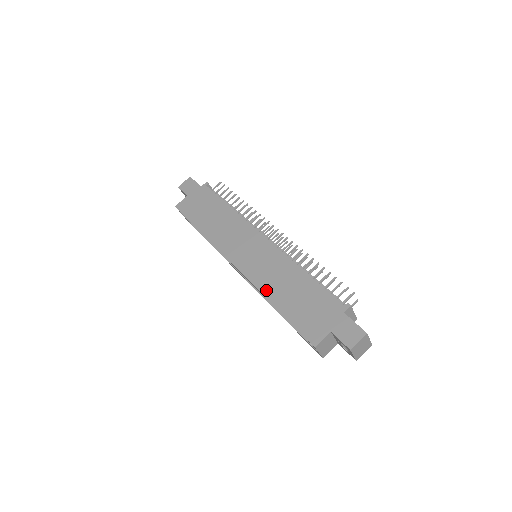
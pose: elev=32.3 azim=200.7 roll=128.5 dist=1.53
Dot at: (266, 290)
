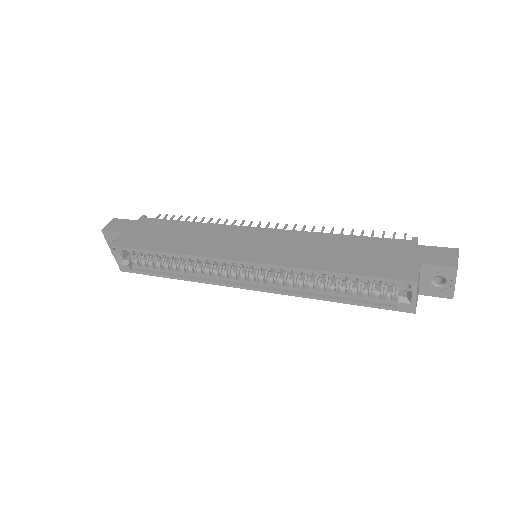
Dot at: (307, 263)
